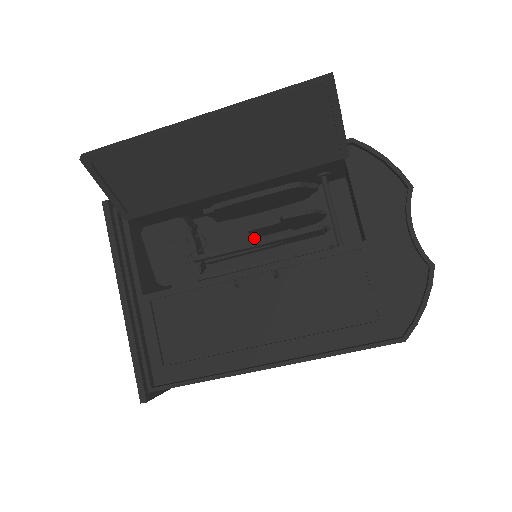
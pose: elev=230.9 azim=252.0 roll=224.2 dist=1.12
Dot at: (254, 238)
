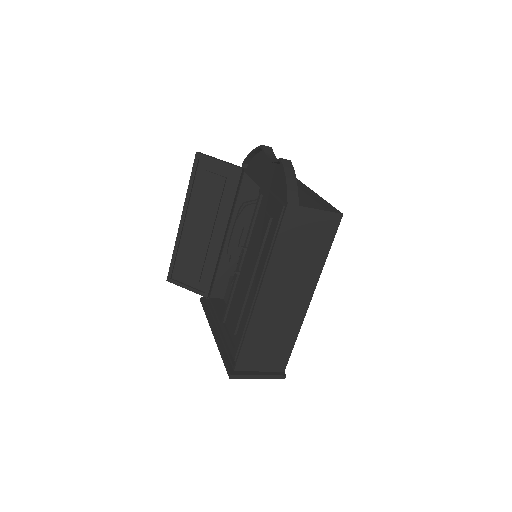
Dot at: occluded
